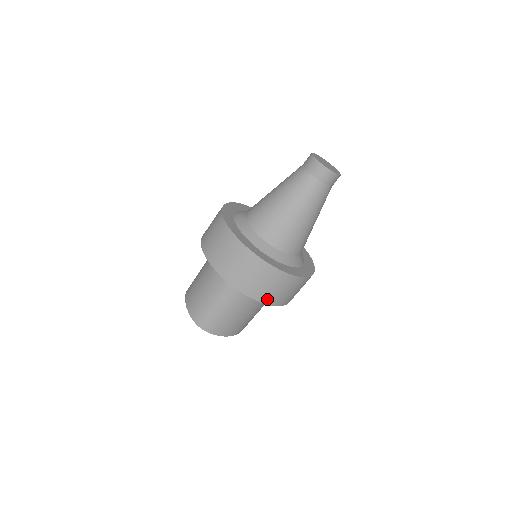
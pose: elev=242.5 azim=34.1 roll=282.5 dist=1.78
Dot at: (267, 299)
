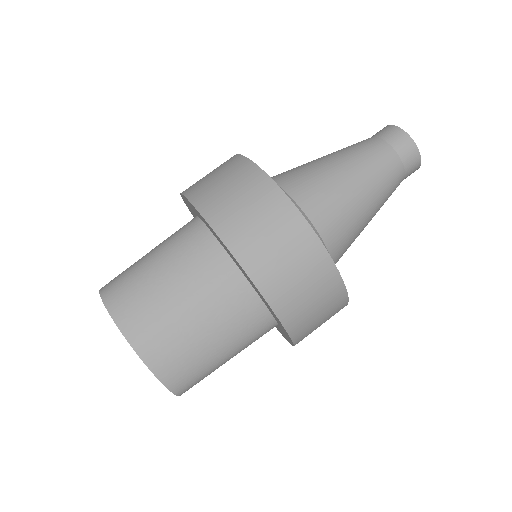
Dot at: (226, 227)
